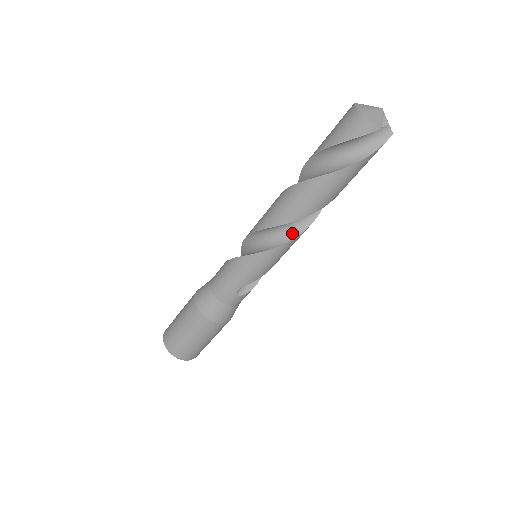
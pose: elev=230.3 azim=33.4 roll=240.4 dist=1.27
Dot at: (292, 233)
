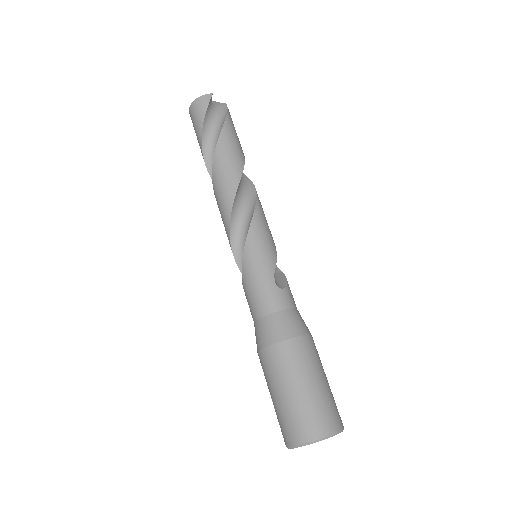
Dot at: (251, 201)
